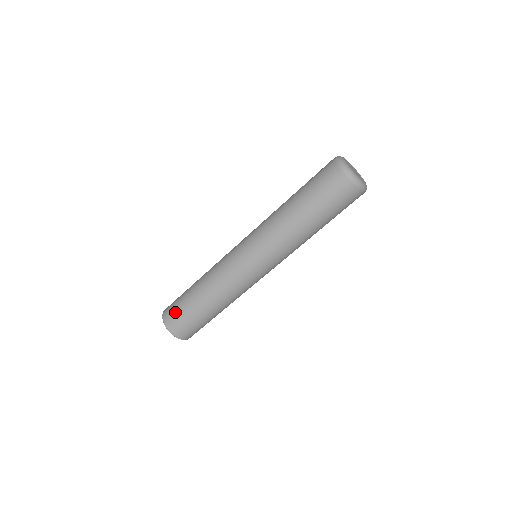
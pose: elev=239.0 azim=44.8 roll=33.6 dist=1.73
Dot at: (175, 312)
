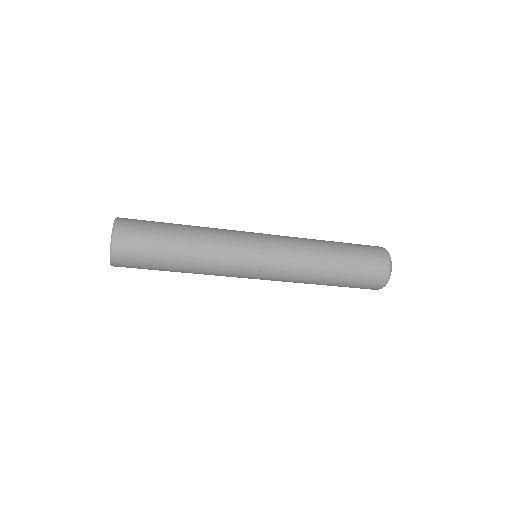
Dot at: (139, 227)
